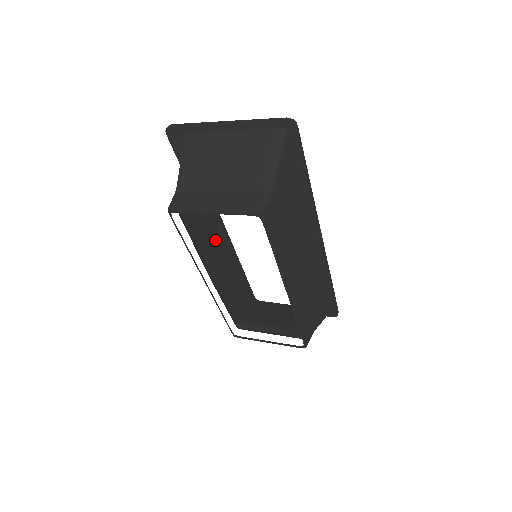
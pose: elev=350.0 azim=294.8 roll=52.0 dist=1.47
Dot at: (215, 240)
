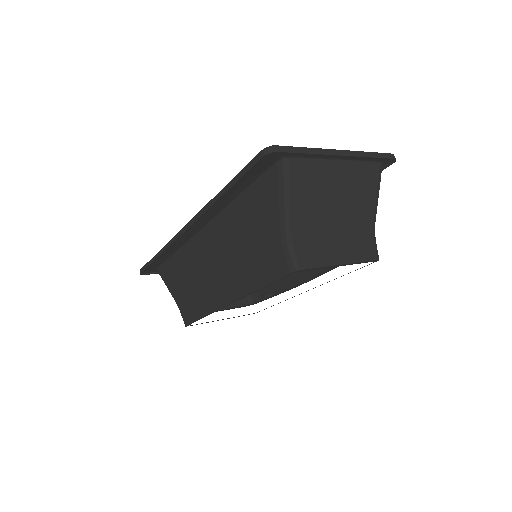
Dot at: (220, 250)
